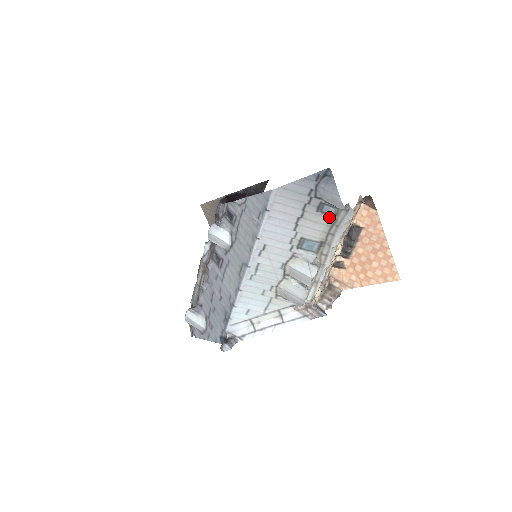
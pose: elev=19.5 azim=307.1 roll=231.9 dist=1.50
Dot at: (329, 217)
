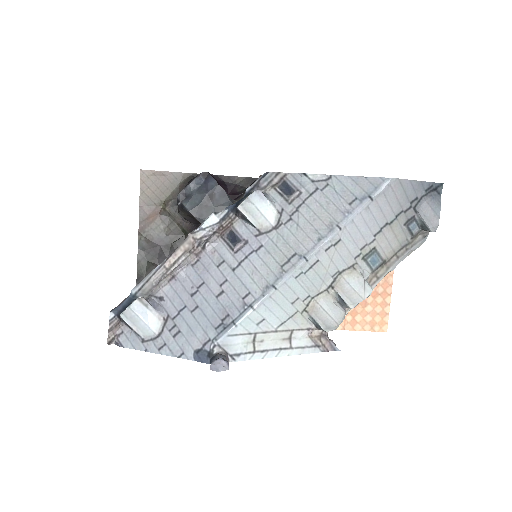
Dot at: (407, 236)
